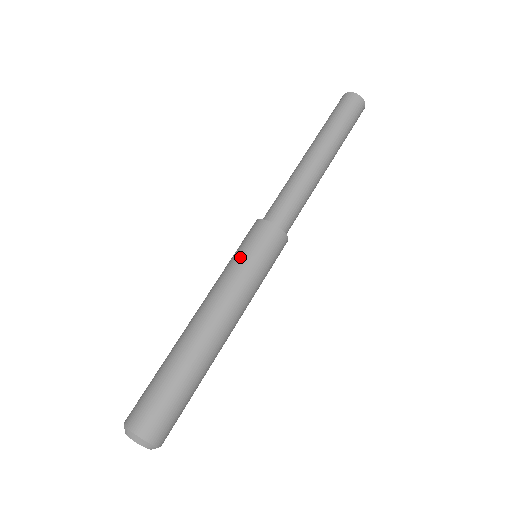
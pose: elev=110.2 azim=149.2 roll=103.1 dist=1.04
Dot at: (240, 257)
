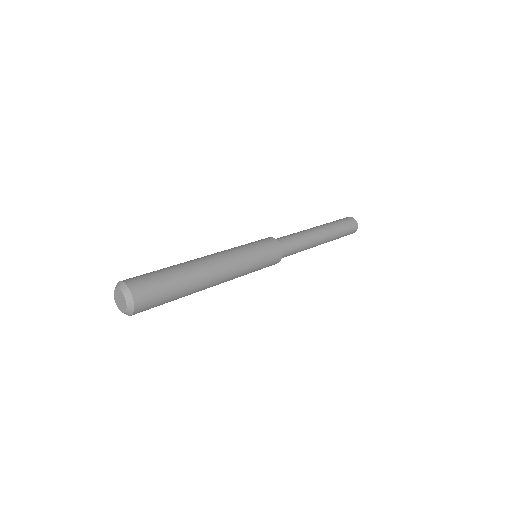
Dot at: (252, 246)
